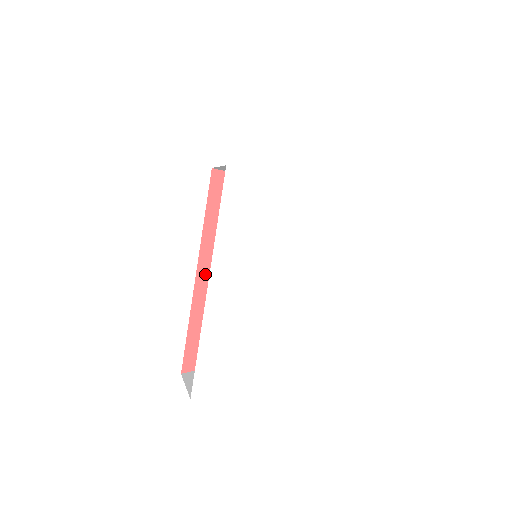
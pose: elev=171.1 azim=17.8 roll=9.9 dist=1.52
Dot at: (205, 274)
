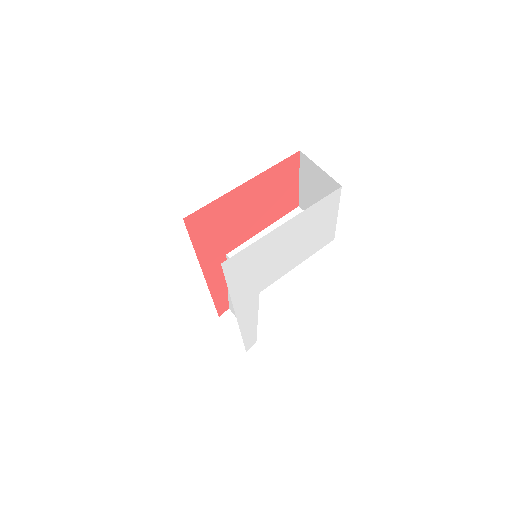
Dot at: (211, 272)
